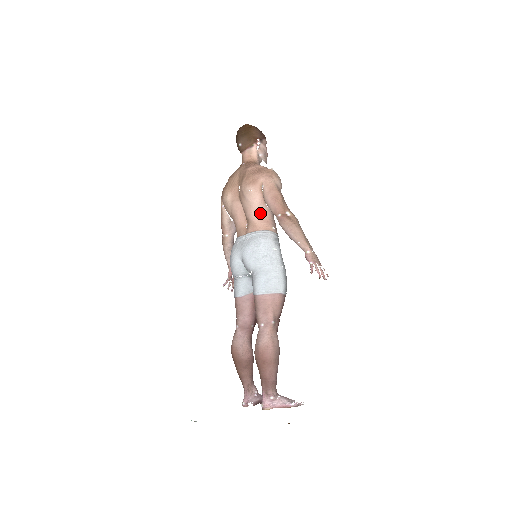
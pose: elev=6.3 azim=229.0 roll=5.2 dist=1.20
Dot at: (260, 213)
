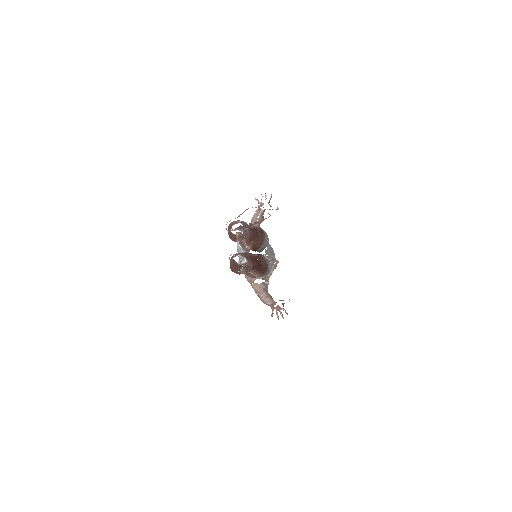
Dot at: occluded
